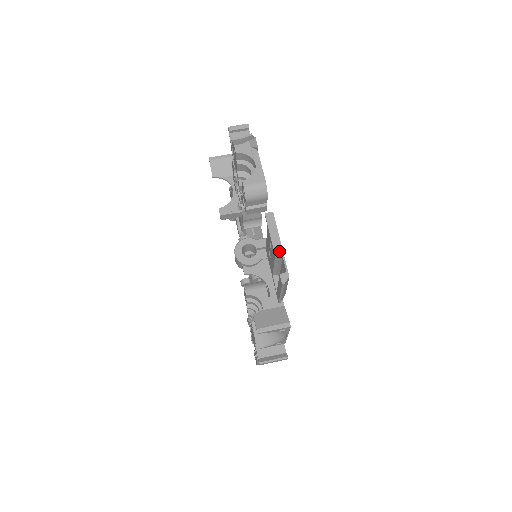
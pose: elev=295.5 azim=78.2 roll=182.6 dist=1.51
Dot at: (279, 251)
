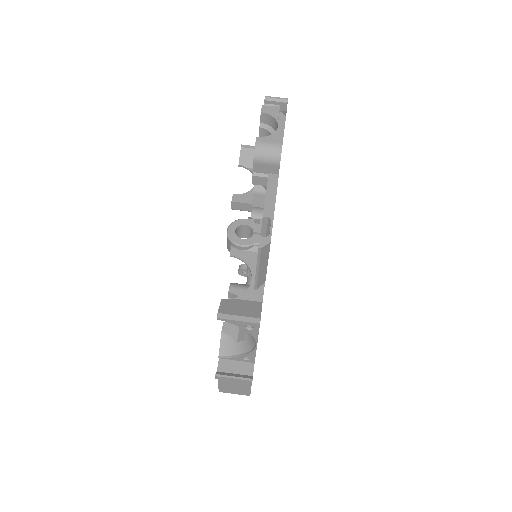
Dot at: (269, 213)
